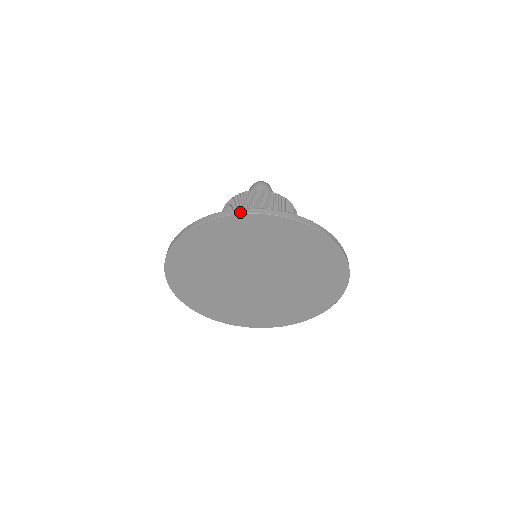
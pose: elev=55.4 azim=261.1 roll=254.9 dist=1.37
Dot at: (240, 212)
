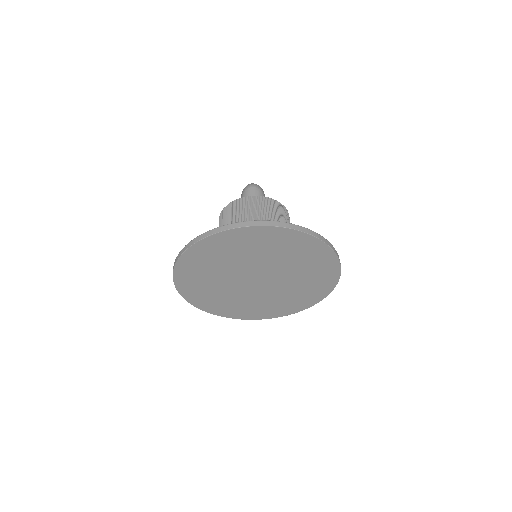
Dot at: (226, 228)
